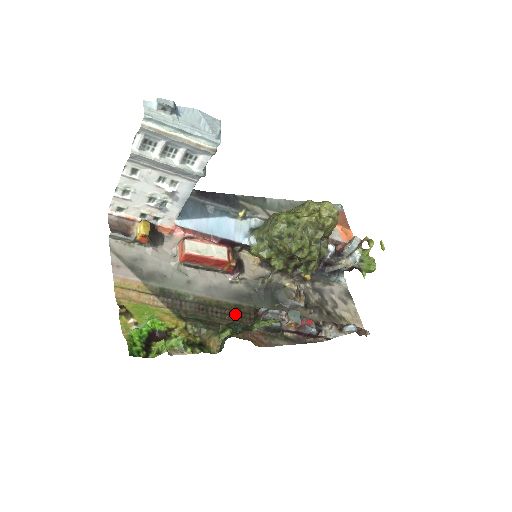
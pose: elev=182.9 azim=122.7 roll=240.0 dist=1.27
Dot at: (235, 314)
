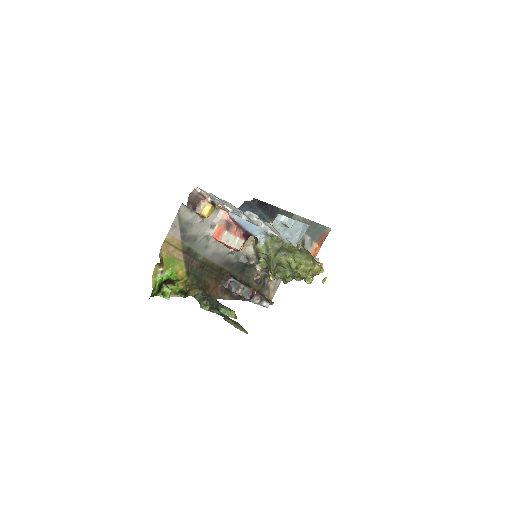
Dot at: (216, 274)
